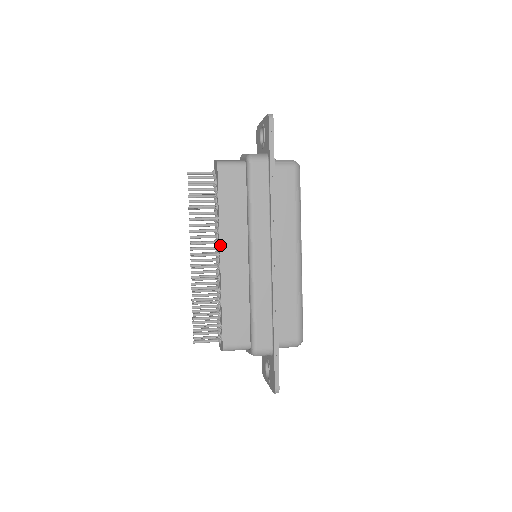
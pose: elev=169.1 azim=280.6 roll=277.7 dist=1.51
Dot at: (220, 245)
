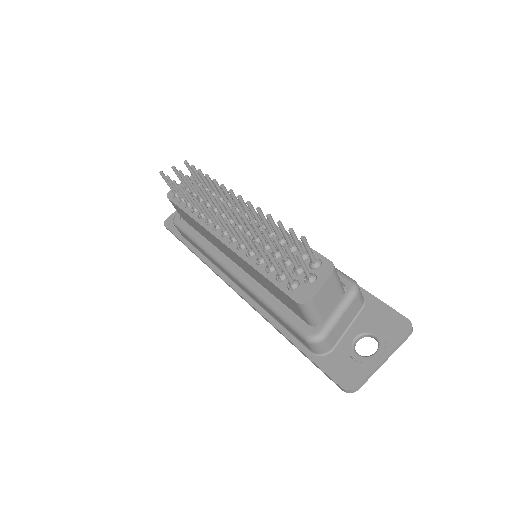
Dot at: occluded
